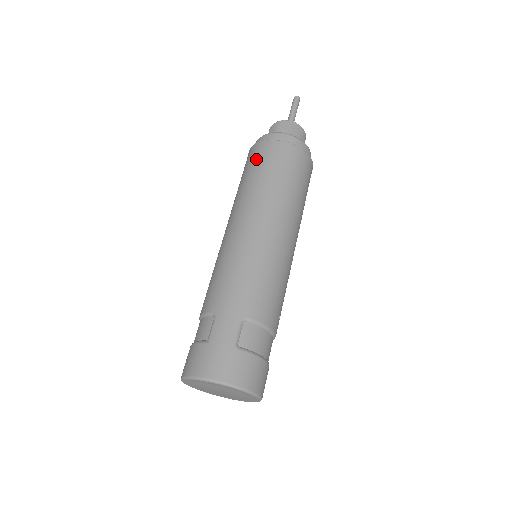
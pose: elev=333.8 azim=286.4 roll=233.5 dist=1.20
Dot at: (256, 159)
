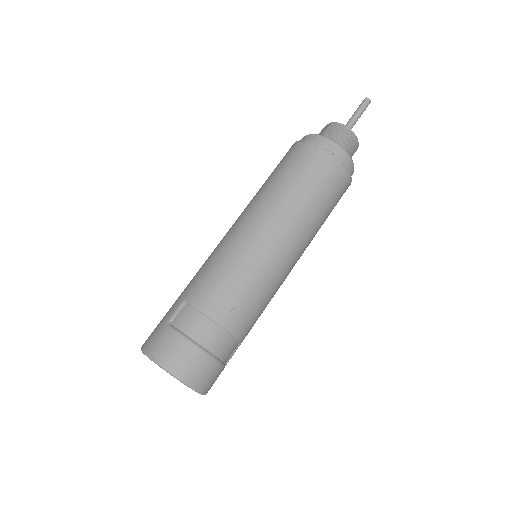
Dot at: occluded
